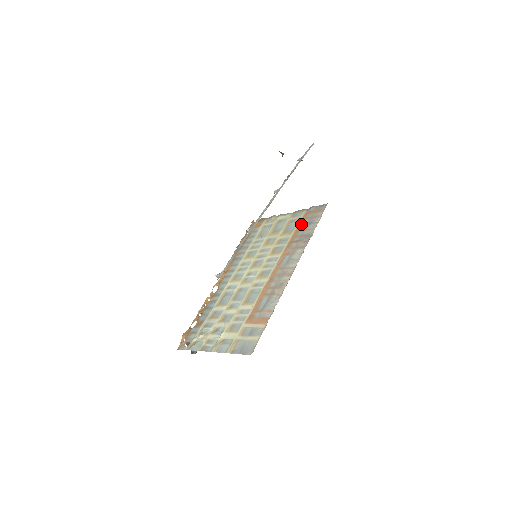
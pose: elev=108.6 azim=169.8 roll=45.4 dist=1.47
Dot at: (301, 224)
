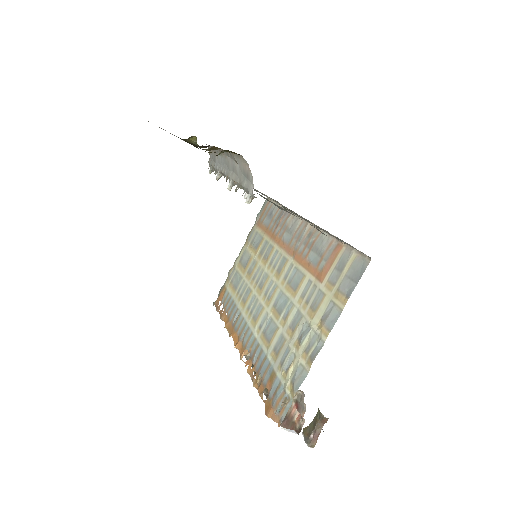
Dot at: (263, 226)
